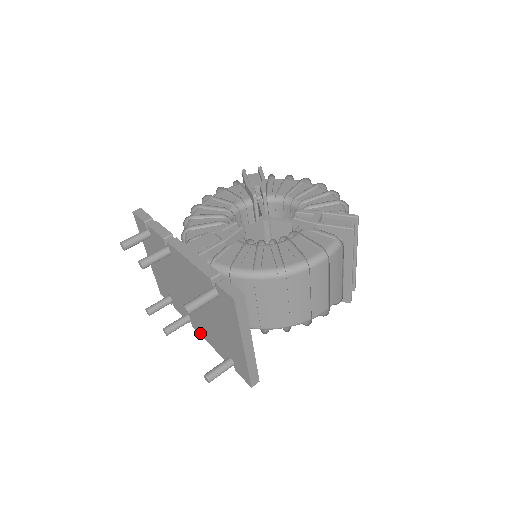
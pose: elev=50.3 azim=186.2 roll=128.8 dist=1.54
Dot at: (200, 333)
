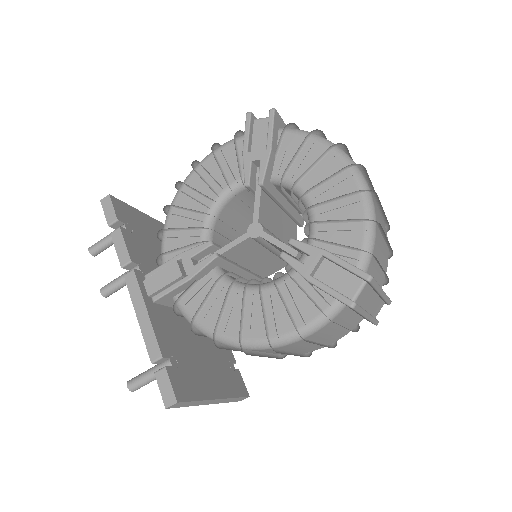
Dot at: occluded
